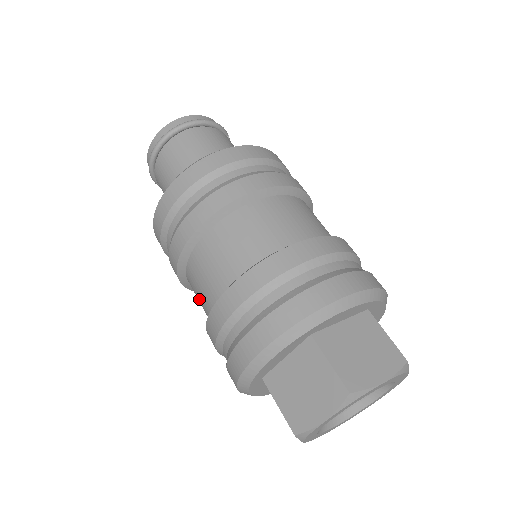
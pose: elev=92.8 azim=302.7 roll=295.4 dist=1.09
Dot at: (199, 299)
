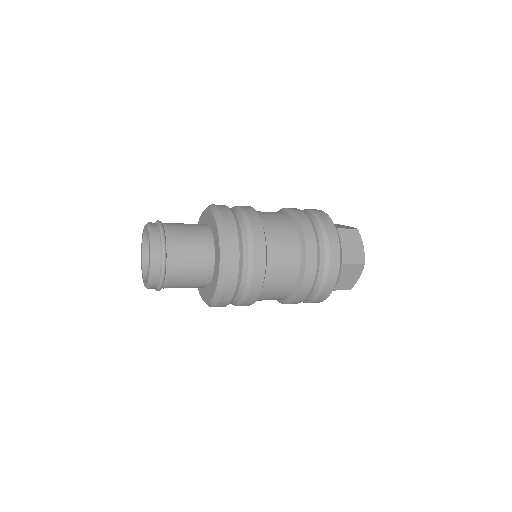
Dot at: occluded
